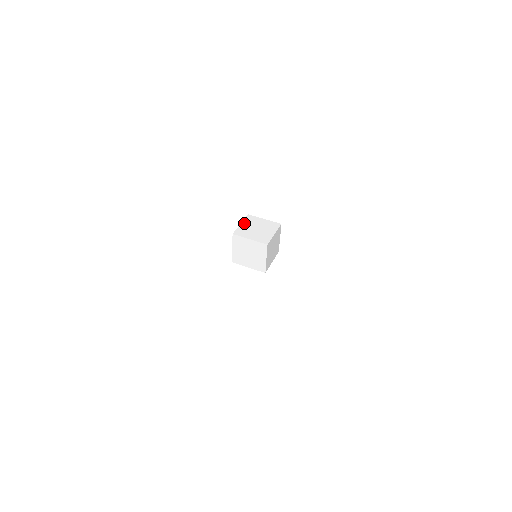
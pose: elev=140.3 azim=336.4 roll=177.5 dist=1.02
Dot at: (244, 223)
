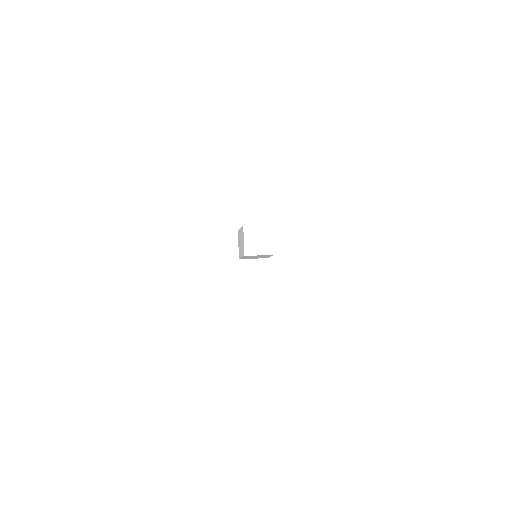
Dot at: occluded
